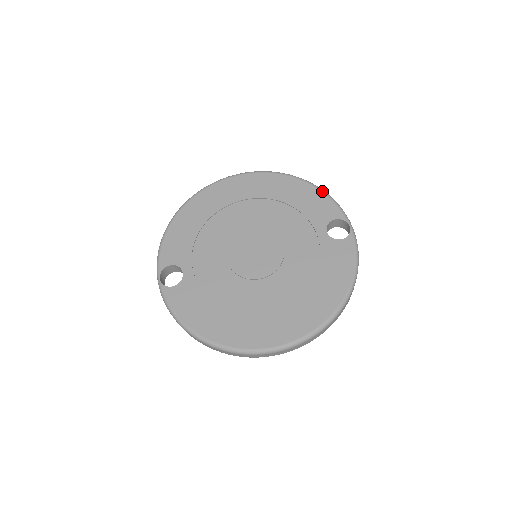
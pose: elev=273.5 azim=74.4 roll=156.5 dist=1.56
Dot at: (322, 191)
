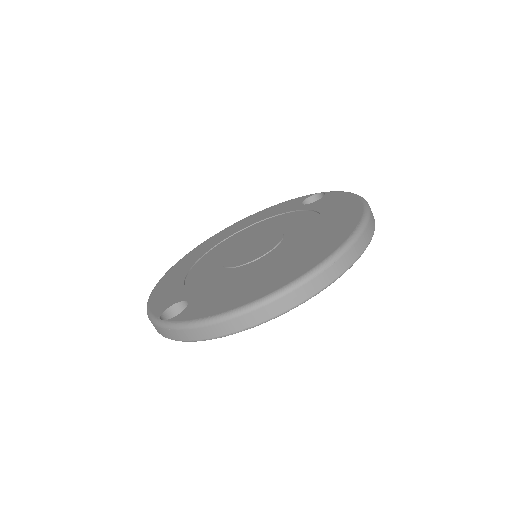
Dot at: (279, 203)
